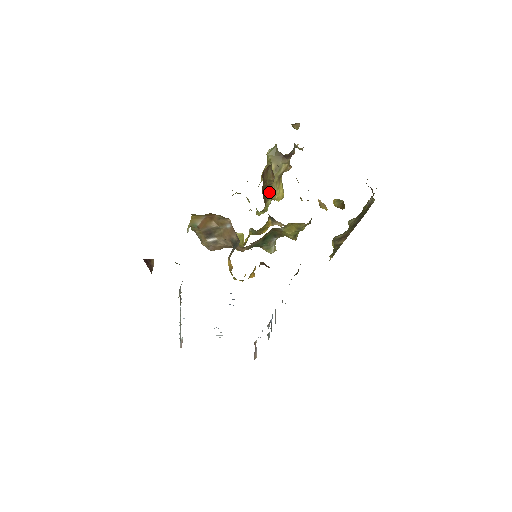
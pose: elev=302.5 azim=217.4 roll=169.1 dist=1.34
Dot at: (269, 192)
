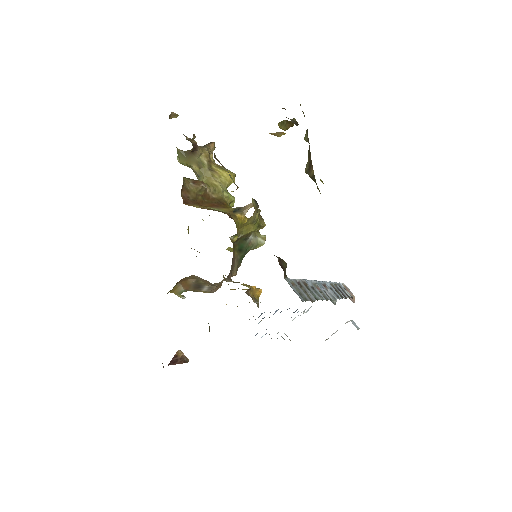
Dot at: (214, 191)
